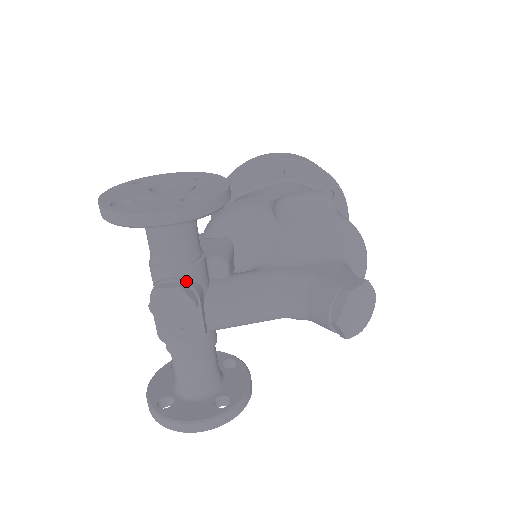
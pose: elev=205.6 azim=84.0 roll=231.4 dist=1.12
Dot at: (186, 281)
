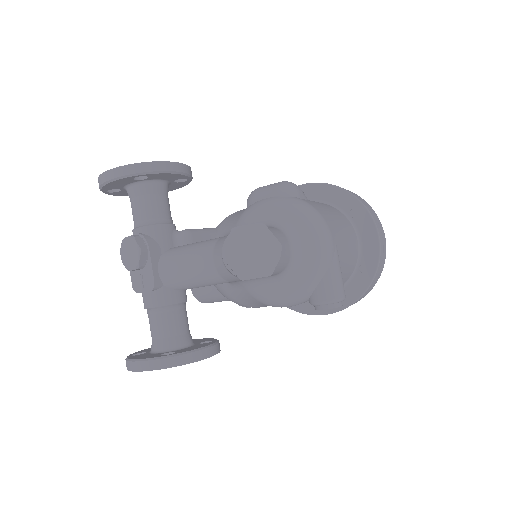
Dot at: (143, 235)
